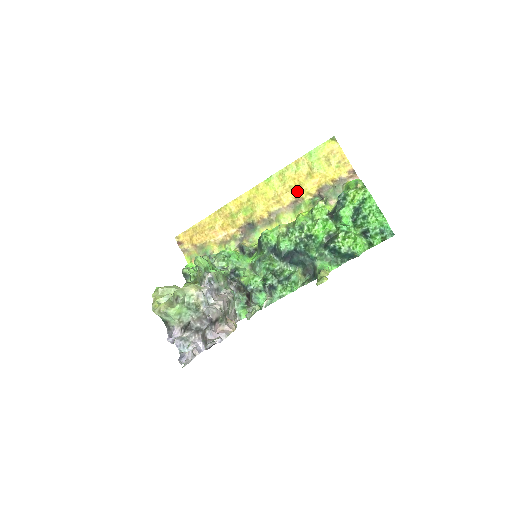
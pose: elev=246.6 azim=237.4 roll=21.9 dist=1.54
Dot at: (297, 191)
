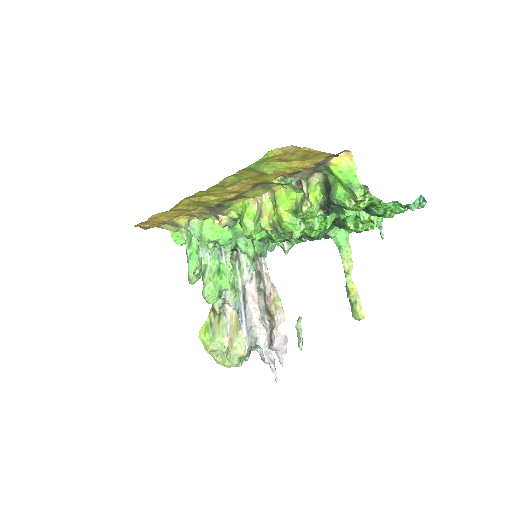
Dot at: (255, 183)
